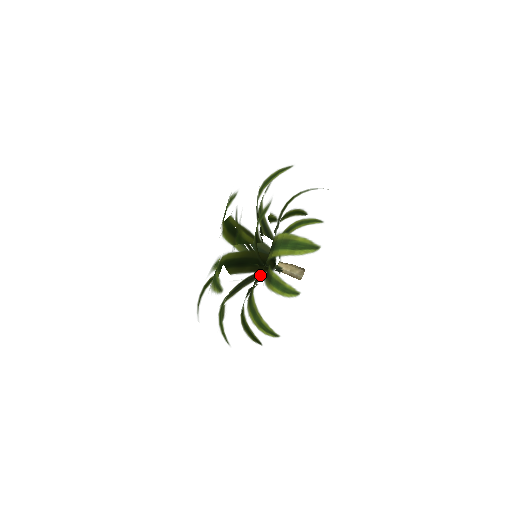
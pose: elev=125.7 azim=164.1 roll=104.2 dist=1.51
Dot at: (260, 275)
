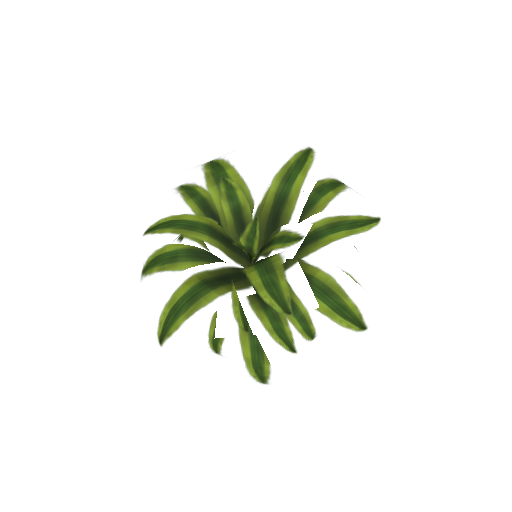
Dot at: occluded
